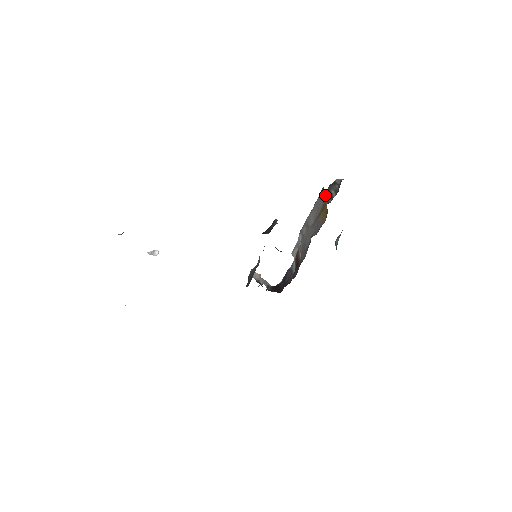
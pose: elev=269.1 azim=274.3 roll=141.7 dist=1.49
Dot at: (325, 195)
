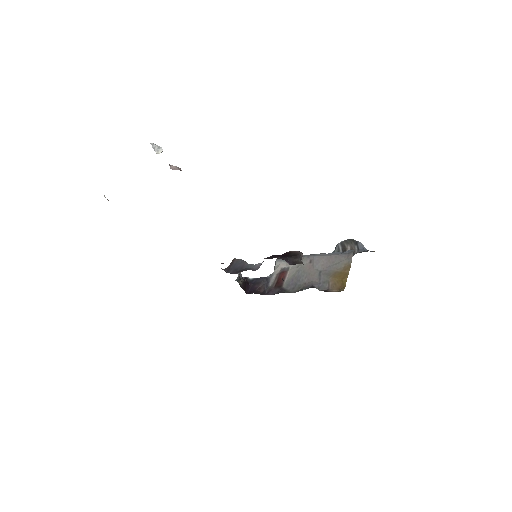
Dot at: (350, 264)
